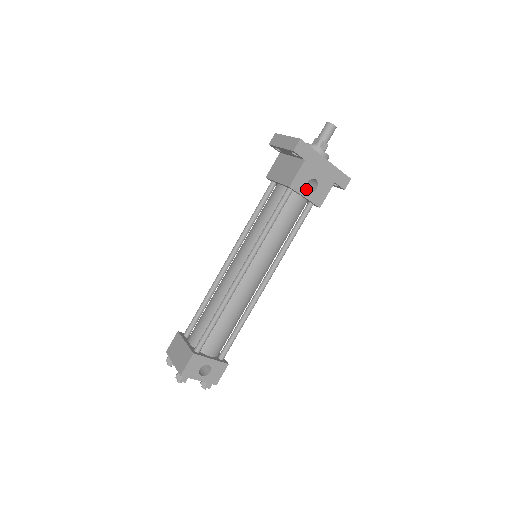
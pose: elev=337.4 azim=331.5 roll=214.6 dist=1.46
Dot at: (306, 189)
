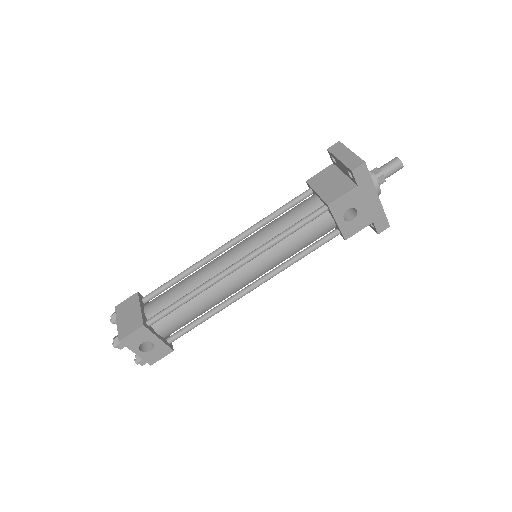
Dot at: (342, 215)
